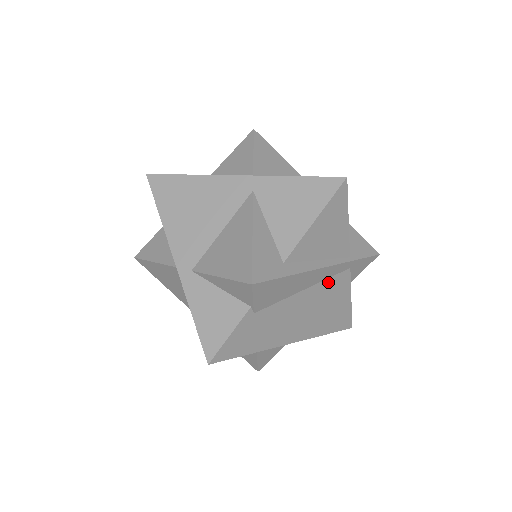
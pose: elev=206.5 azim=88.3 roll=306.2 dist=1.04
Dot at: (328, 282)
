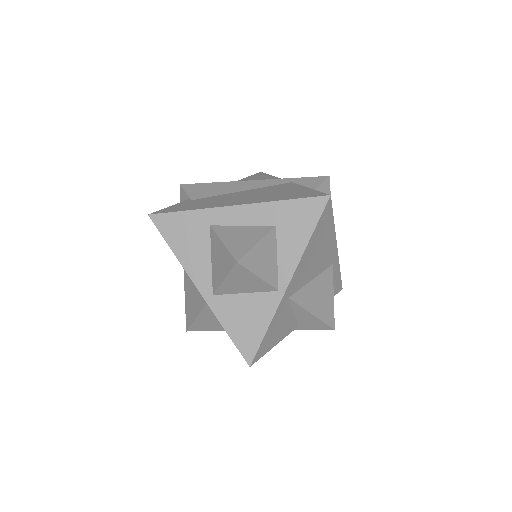
Dot at: (268, 188)
